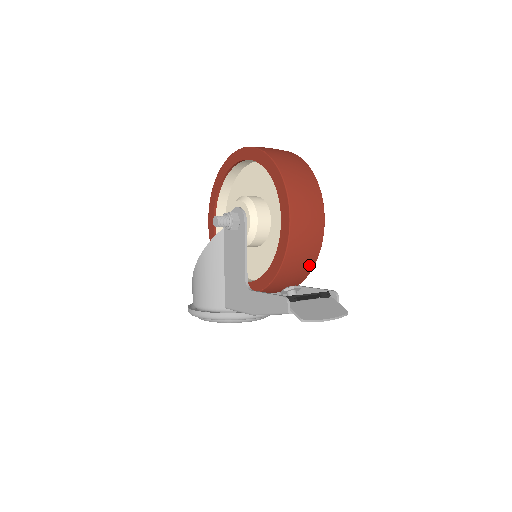
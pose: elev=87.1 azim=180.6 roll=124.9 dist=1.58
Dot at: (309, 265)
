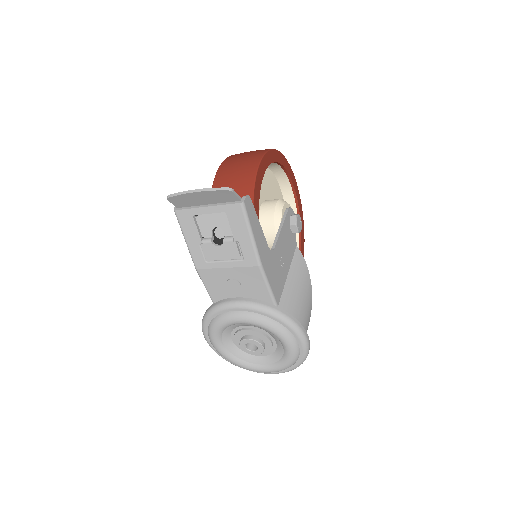
Dot at: occluded
